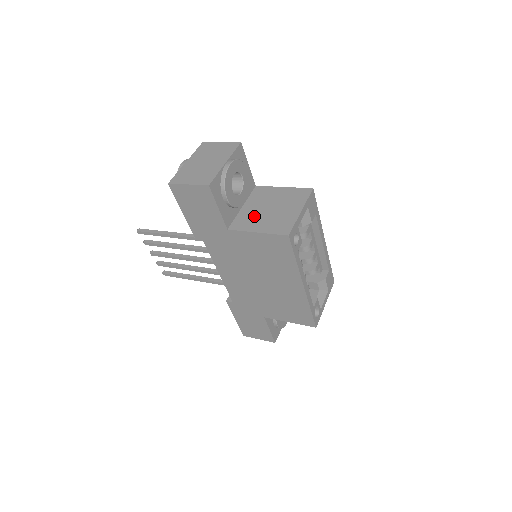
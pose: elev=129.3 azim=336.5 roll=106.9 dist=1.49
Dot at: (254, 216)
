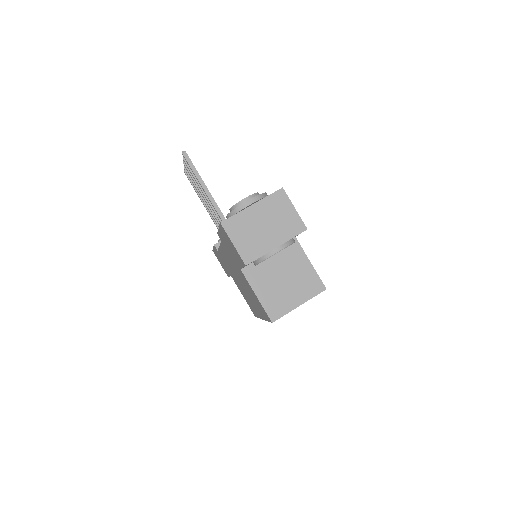
Dot at: (268, 275)
